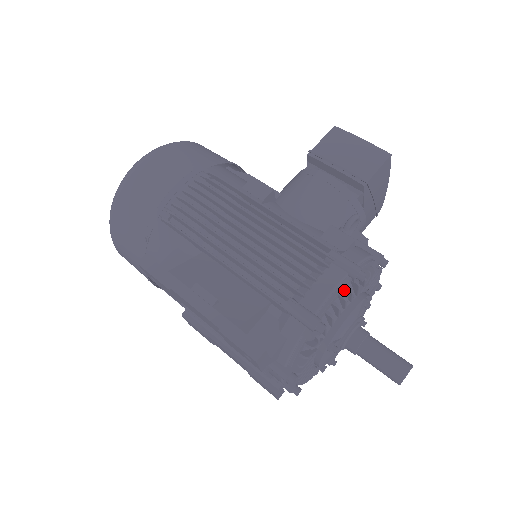
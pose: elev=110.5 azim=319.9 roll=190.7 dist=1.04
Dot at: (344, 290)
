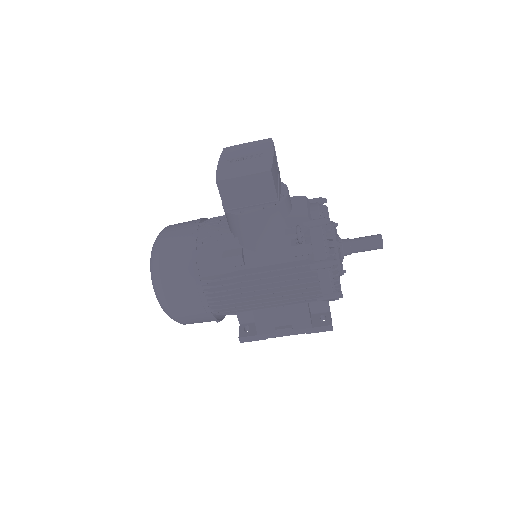
Dot at: (332, 269)
